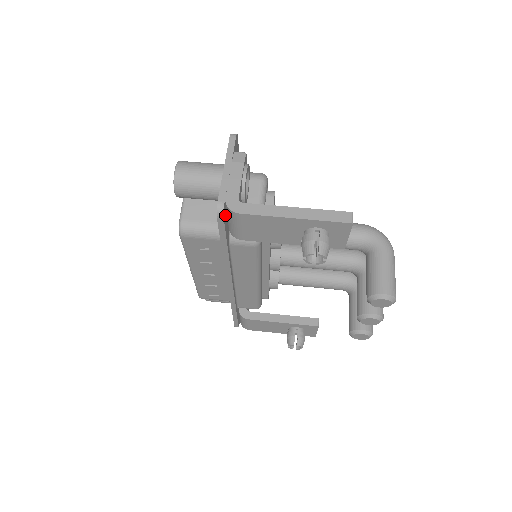
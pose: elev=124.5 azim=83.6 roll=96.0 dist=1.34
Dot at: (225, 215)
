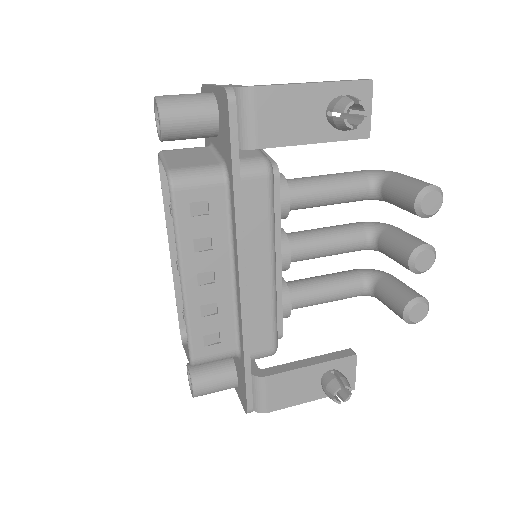
Dot at: (233, 110)
